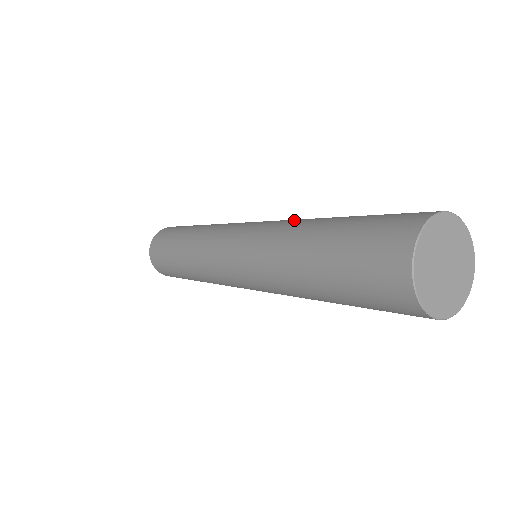
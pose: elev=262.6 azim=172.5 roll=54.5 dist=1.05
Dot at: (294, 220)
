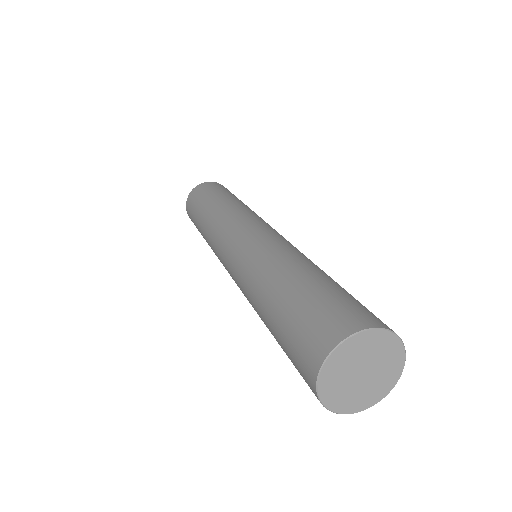
Dot at: occluded
